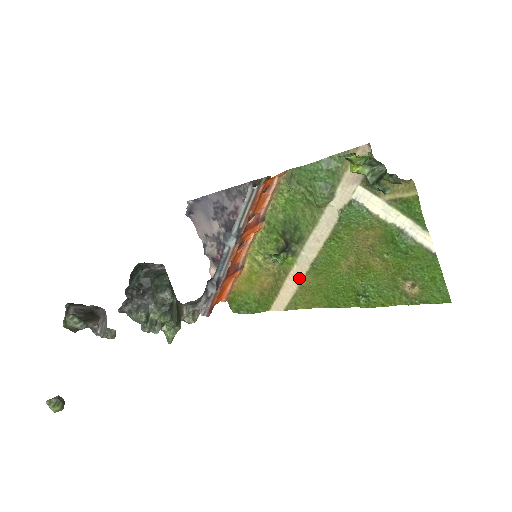
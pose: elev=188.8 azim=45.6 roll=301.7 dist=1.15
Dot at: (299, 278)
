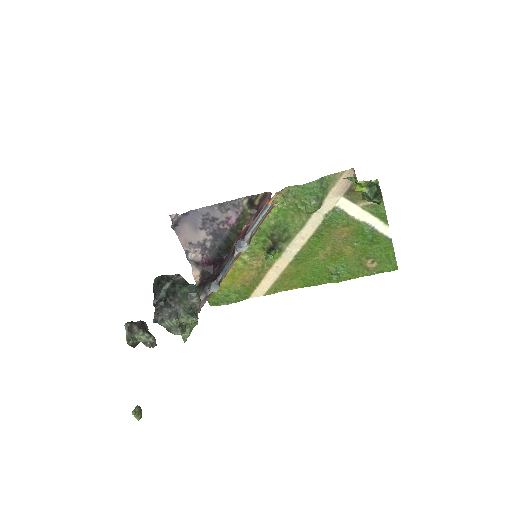
Dot at: (282, 268)
